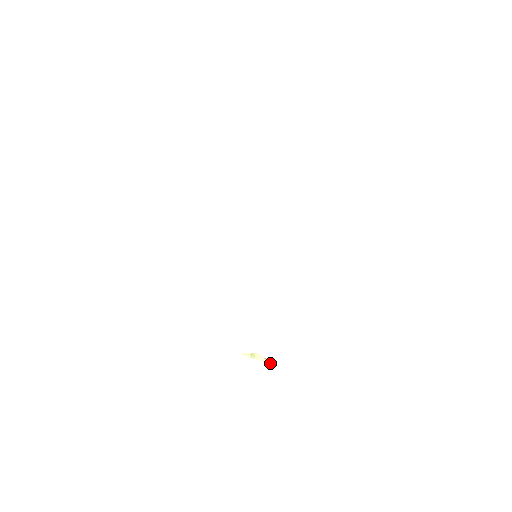
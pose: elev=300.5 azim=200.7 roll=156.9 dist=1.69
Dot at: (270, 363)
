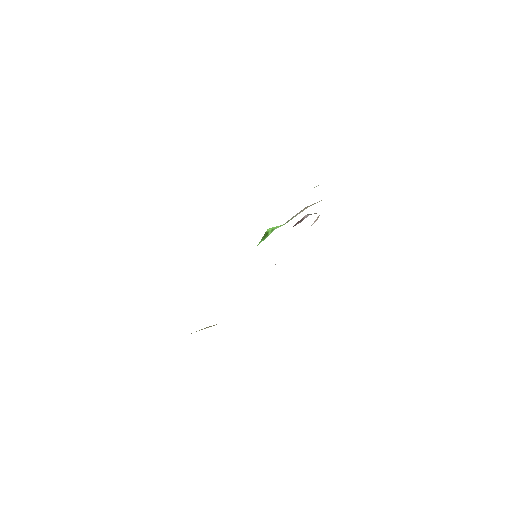
Dot at: occluded
